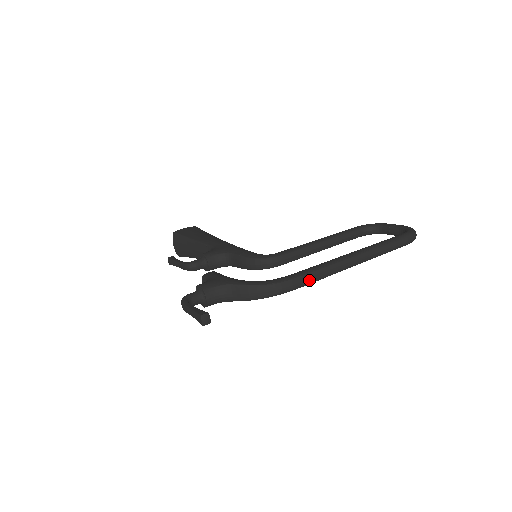
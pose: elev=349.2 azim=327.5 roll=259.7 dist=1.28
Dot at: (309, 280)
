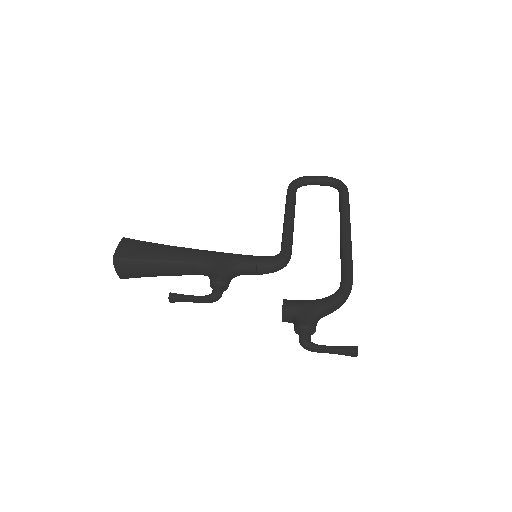
Dot at: occluded
